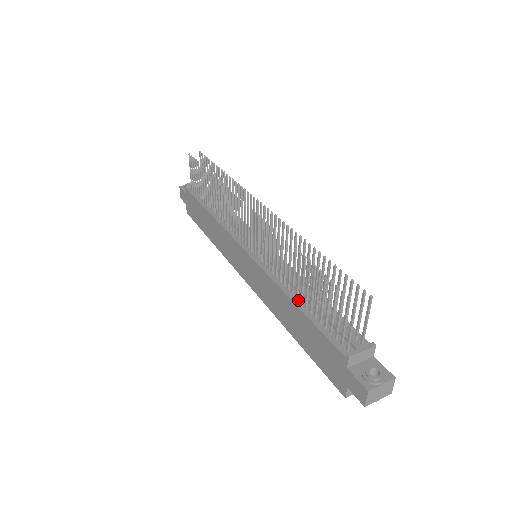
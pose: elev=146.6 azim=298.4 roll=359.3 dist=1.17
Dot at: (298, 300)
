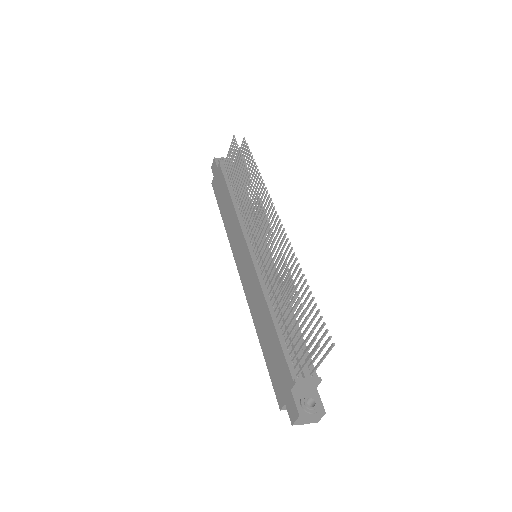
Dot at: (275, 314)
